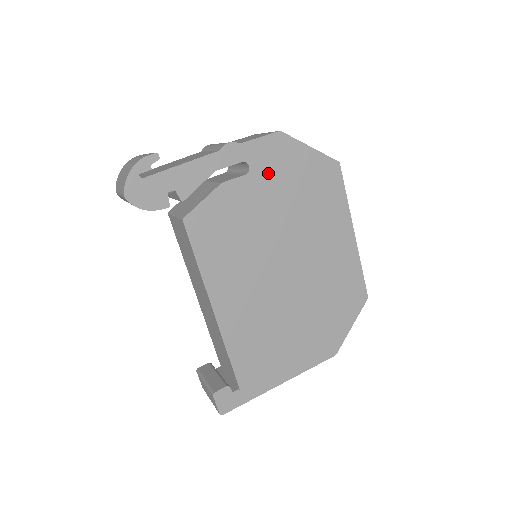
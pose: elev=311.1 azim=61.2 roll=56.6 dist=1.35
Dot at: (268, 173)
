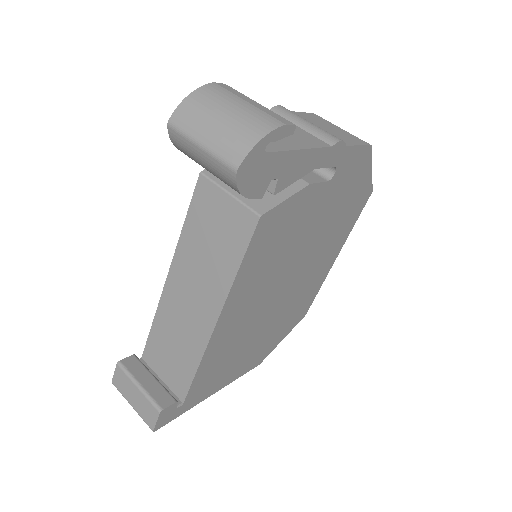
Dot at: (338, 185)
